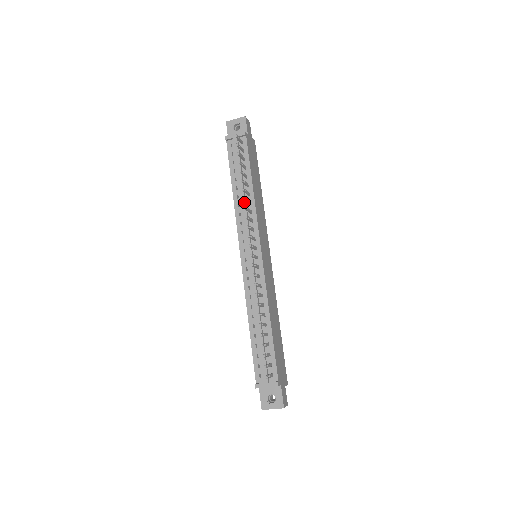
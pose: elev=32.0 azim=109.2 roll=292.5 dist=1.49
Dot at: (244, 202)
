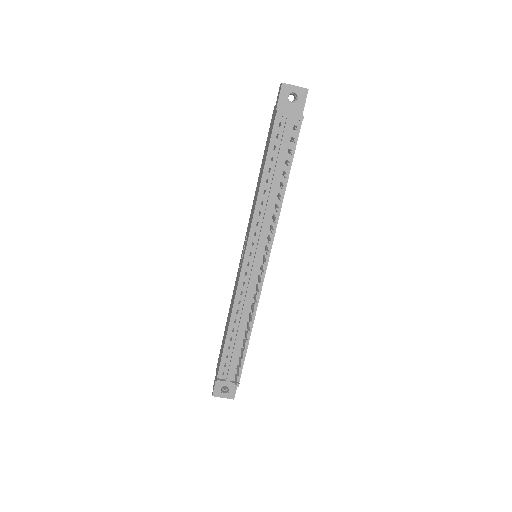
Dot at: (271, 204)
